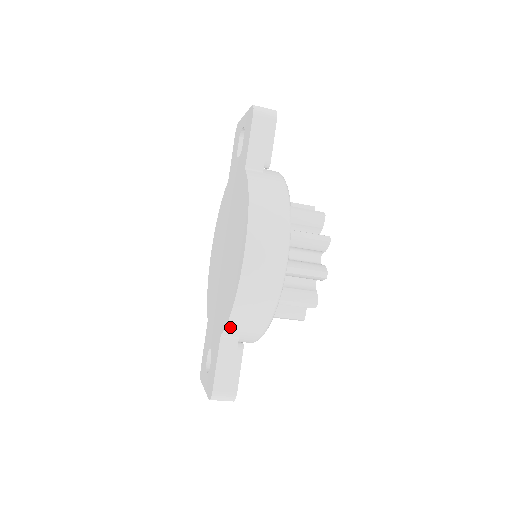
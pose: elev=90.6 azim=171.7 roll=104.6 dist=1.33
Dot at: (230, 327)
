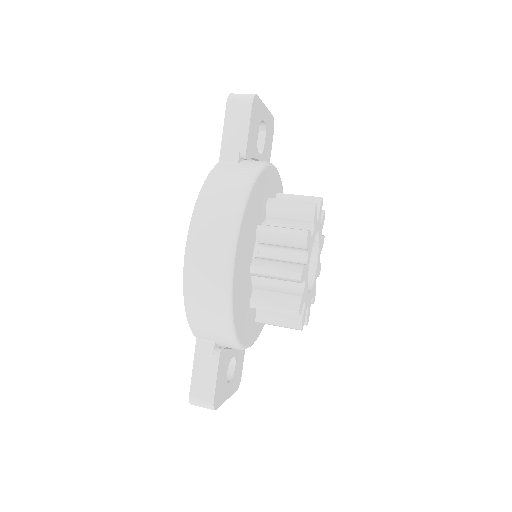
Dot at: (195, 329)
